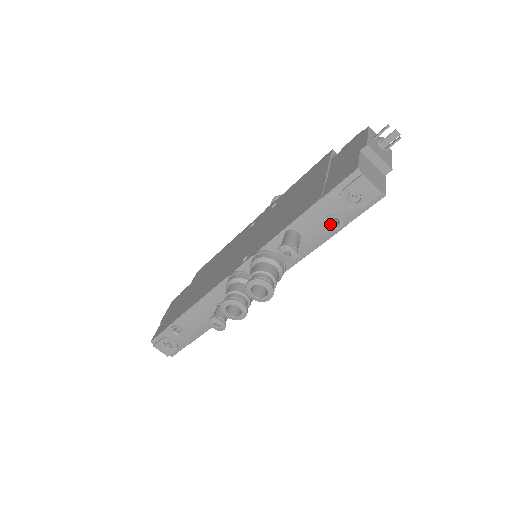
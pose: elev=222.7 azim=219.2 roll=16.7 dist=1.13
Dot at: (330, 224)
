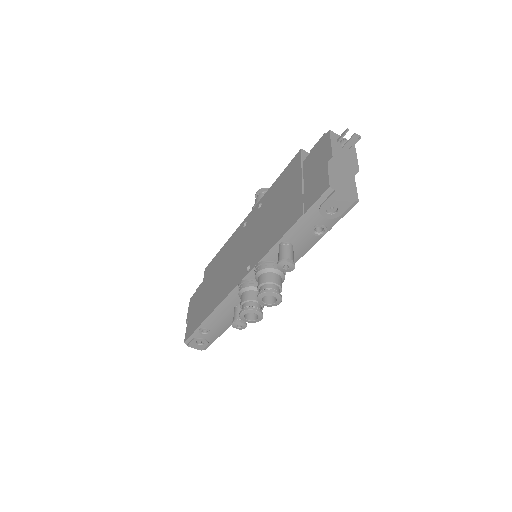
Dot at: (316, 232)
